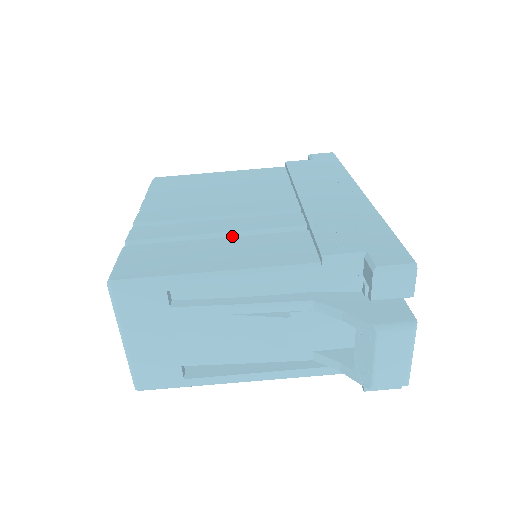
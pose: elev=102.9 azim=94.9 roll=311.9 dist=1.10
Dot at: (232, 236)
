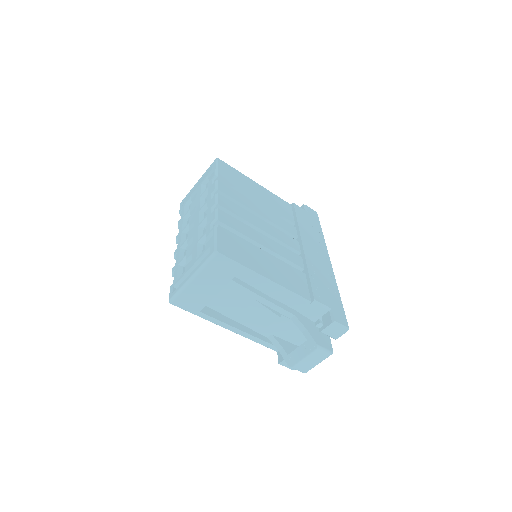
Dot at: (268, 252)
